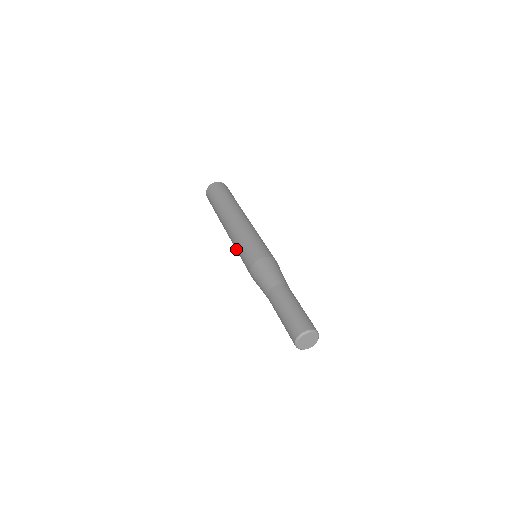
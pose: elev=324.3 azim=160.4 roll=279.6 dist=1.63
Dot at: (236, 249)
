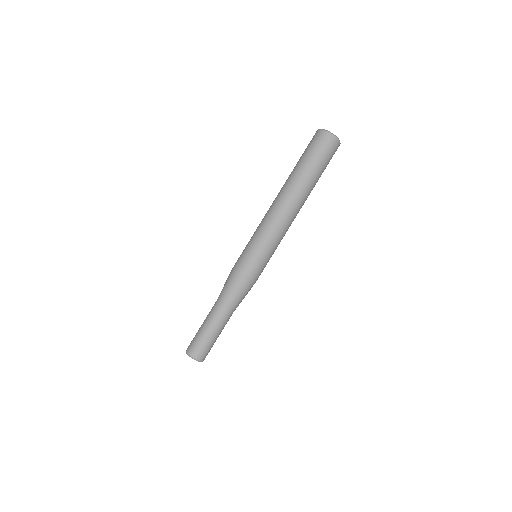
Dot at: (255, 231)
